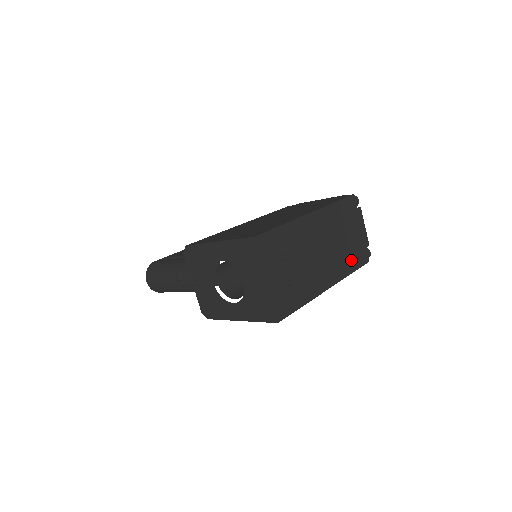
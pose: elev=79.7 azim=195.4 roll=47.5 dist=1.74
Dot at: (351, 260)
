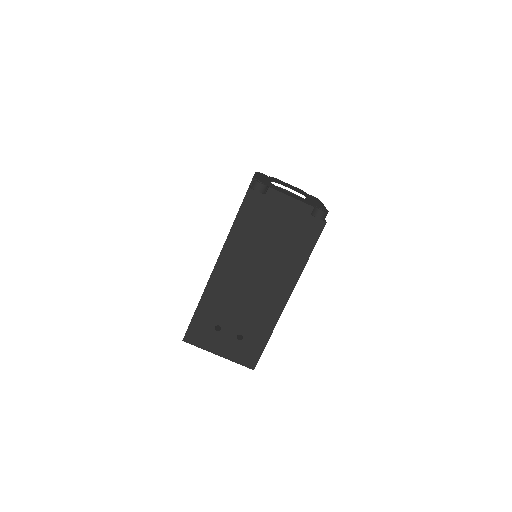
Dot at: (297, 249)
